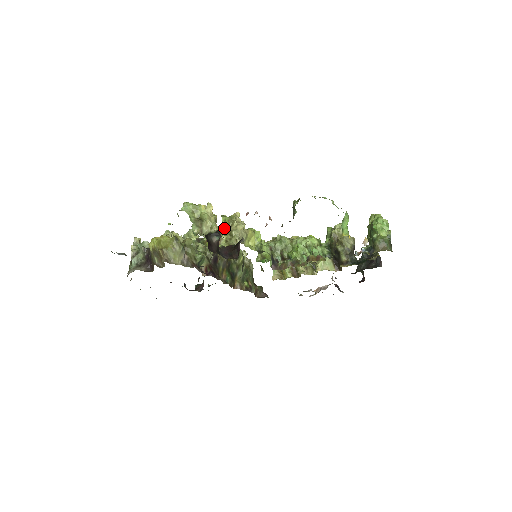
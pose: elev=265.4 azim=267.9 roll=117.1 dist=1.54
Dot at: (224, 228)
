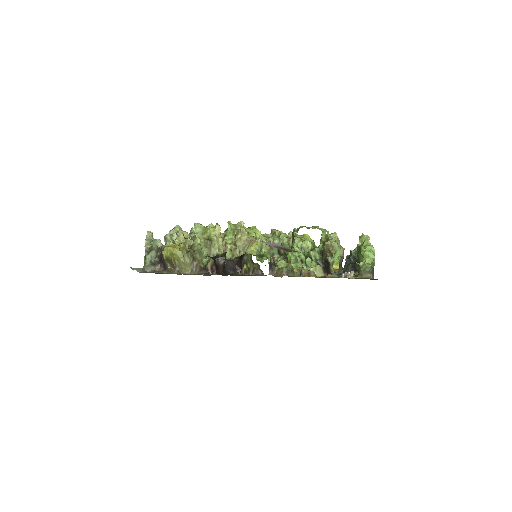
Dot at: (229, 236)
